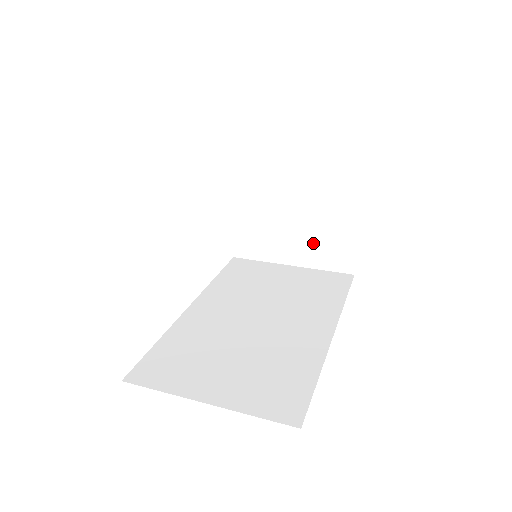
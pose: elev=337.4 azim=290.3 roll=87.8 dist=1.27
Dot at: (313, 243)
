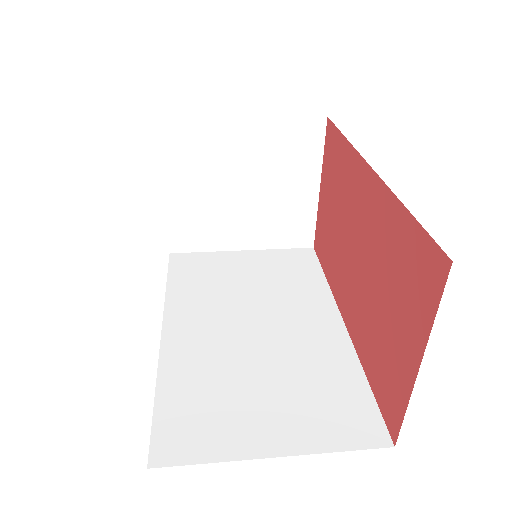
Dot at: (268, 221)
